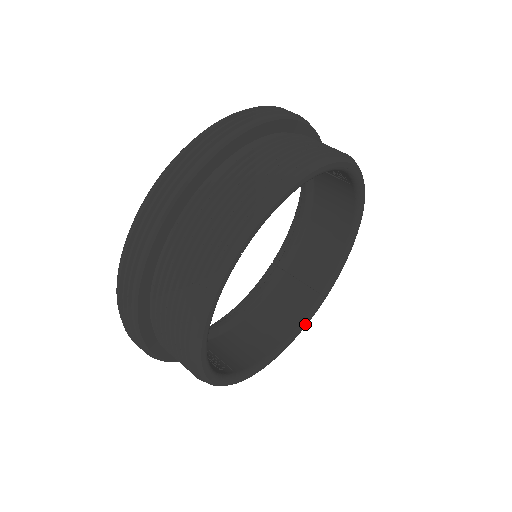
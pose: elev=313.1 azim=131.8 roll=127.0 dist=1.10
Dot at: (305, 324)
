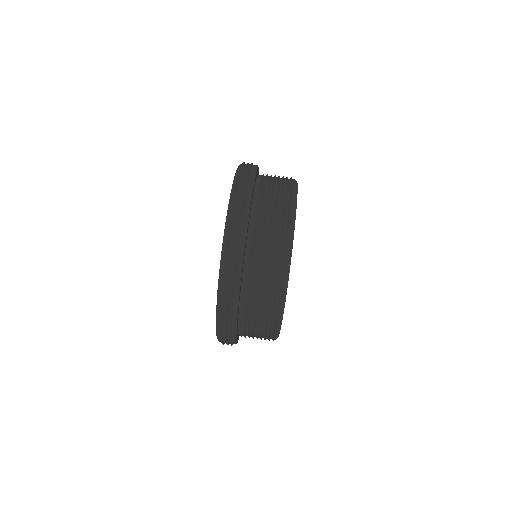
Dot at: occluded
